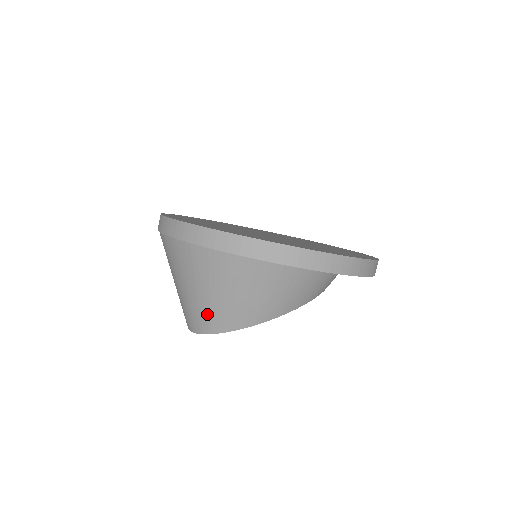
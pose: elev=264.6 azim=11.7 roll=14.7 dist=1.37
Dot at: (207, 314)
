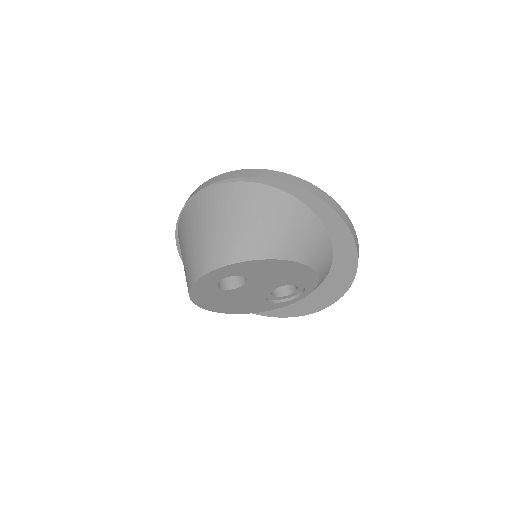
Dot at: (234, 243)
